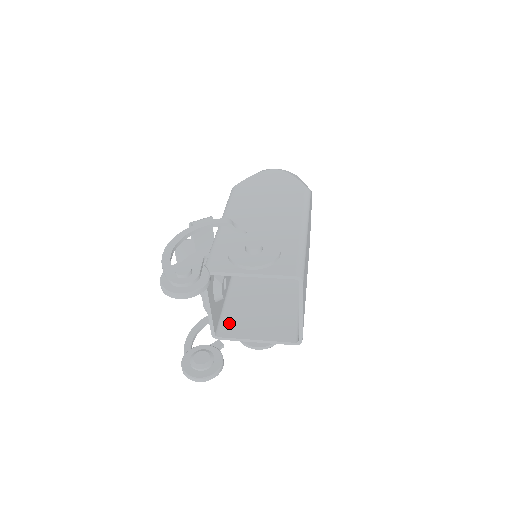
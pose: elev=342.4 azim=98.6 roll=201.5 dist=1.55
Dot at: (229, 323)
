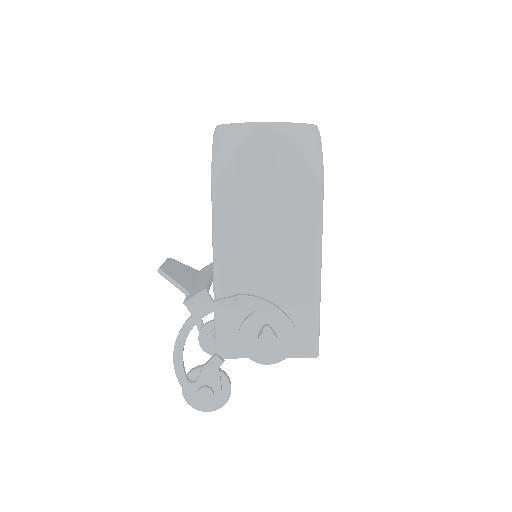
Dot at: occluded
